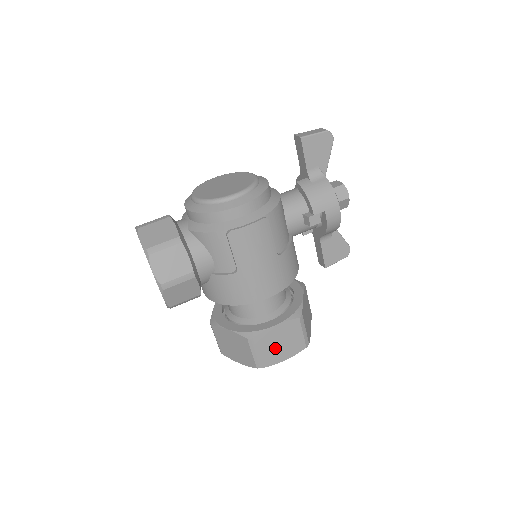
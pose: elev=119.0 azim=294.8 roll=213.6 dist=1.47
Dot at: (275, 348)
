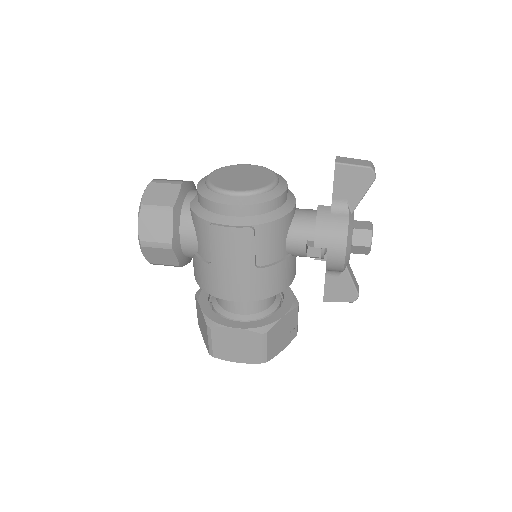
Dot at: (230, 347)
